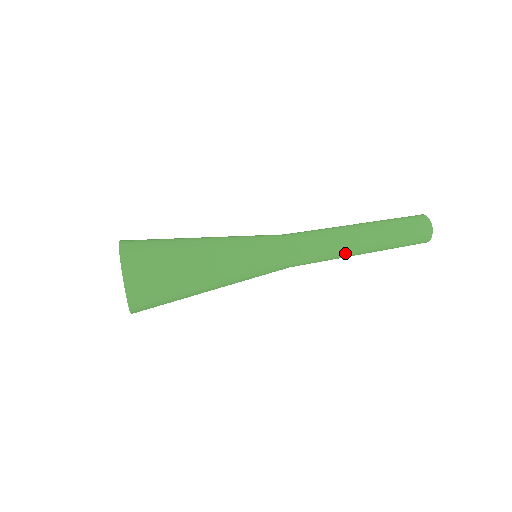
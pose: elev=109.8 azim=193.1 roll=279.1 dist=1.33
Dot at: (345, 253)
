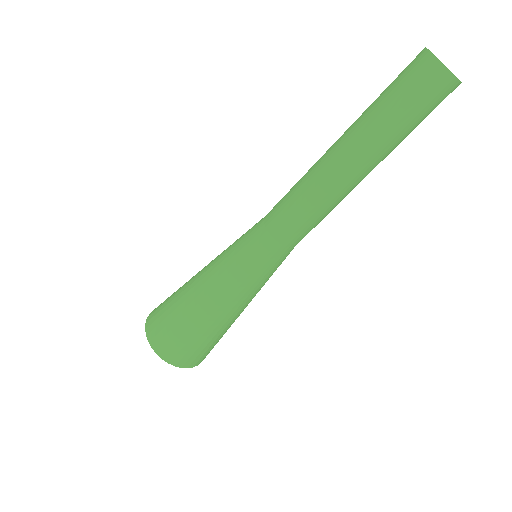
Dot at: occluded
